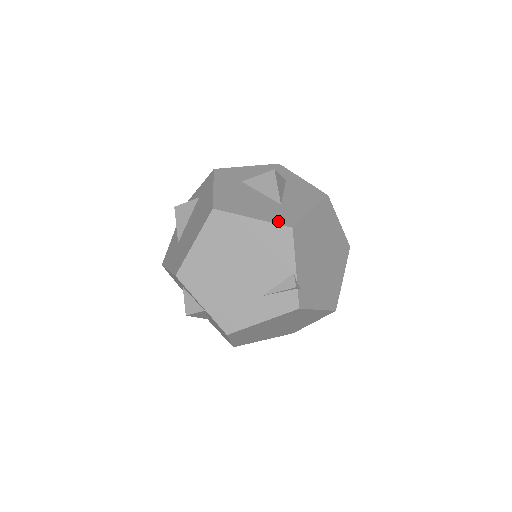
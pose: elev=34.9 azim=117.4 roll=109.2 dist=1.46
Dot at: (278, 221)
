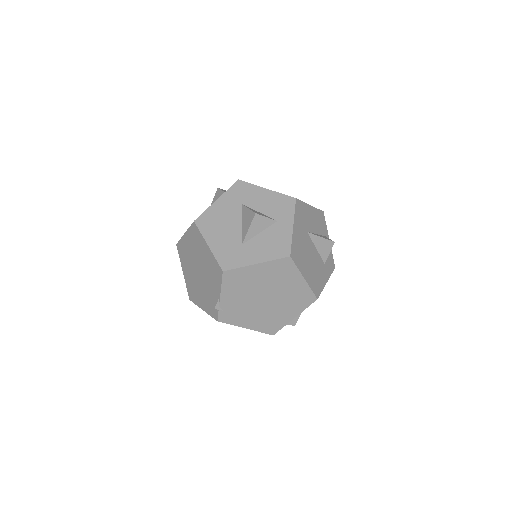
Dot at: (221, 259)
